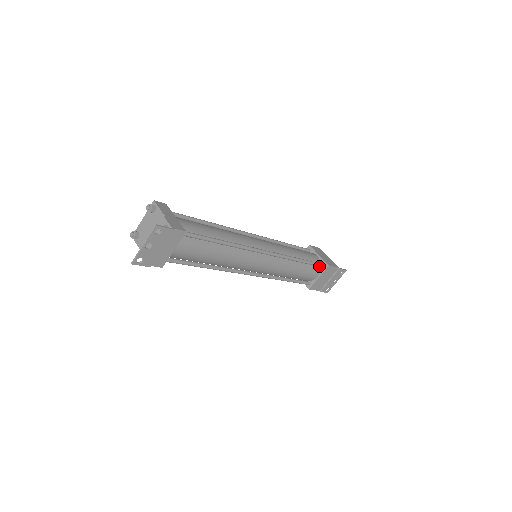
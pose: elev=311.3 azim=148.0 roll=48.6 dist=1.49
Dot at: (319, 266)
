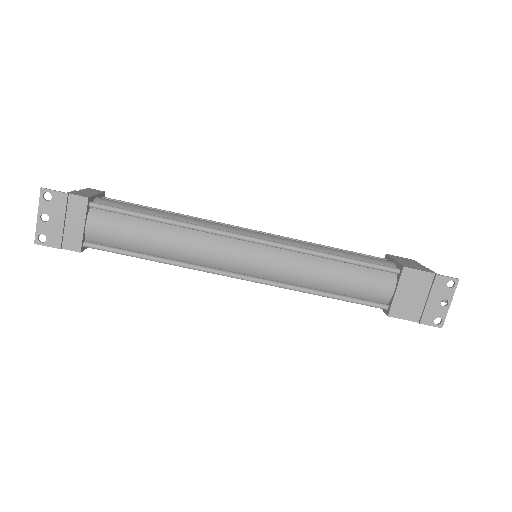
Dot at: (386, 270)
